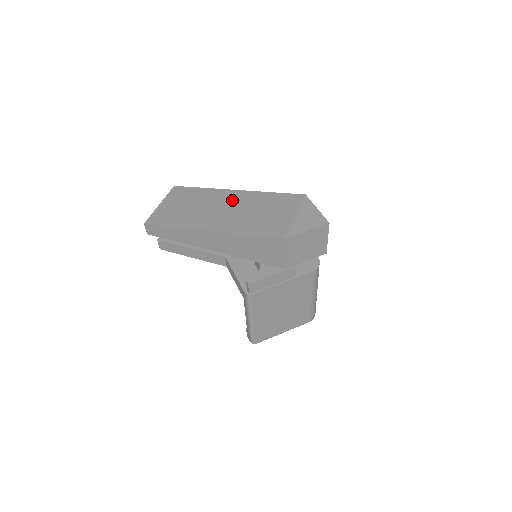
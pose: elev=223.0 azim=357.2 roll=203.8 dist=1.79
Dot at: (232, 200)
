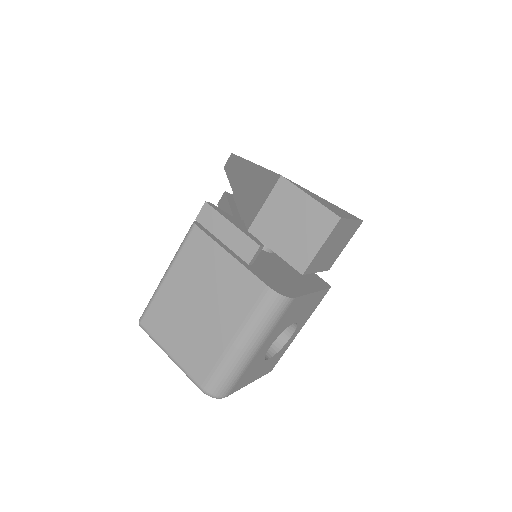
Dot at: occluded
